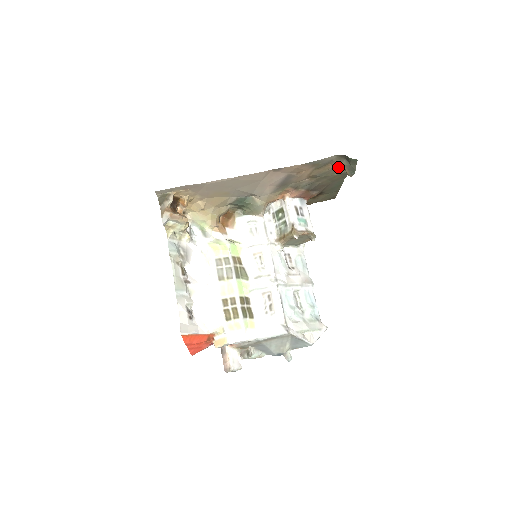
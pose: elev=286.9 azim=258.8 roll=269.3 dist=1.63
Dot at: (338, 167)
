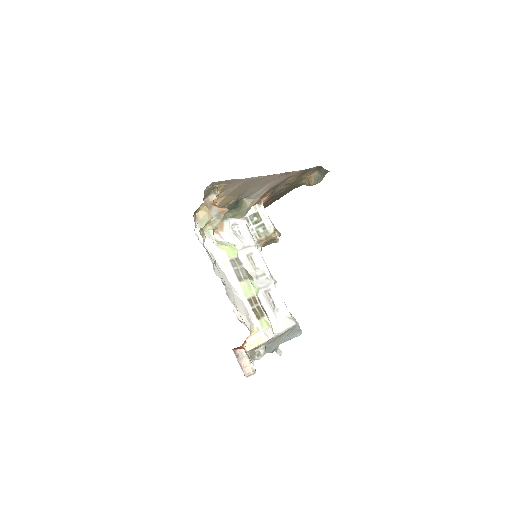
Dot at: (305, 177)
